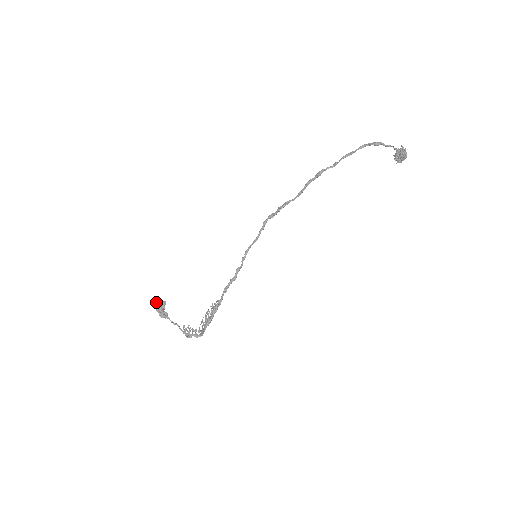
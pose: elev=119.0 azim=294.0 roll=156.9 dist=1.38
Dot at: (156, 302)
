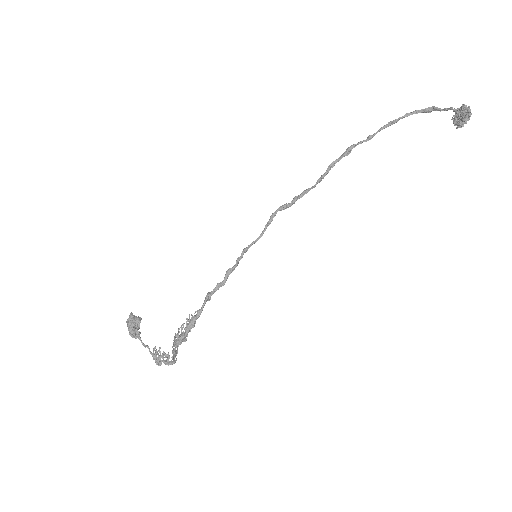
Dot at: (129, 317)
